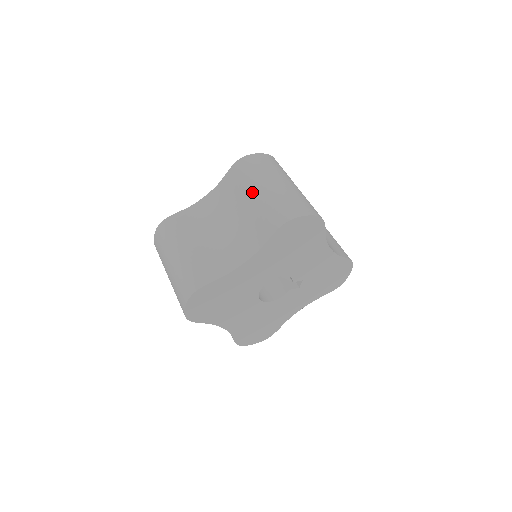
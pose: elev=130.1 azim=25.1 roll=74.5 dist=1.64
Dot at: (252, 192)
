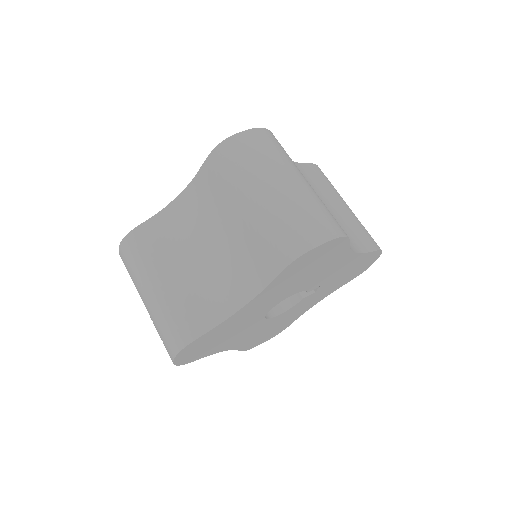
Dot at: (242, 203)
